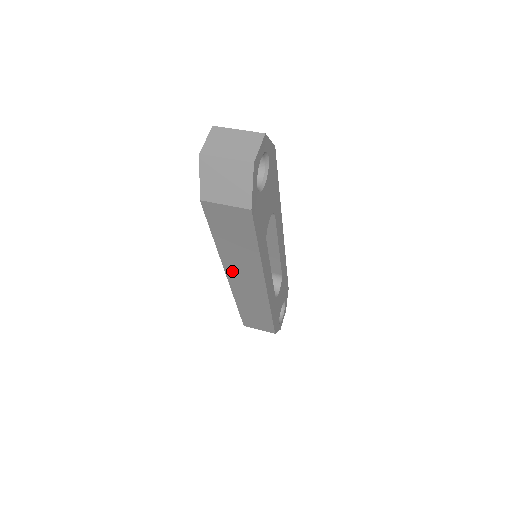
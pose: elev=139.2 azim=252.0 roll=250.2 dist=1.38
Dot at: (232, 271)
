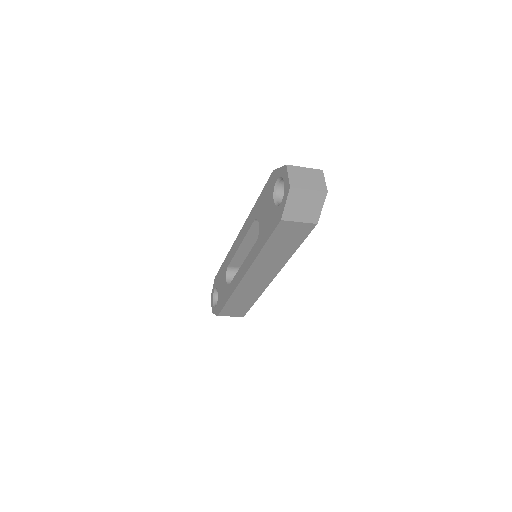
Dot at: (254, 270)
